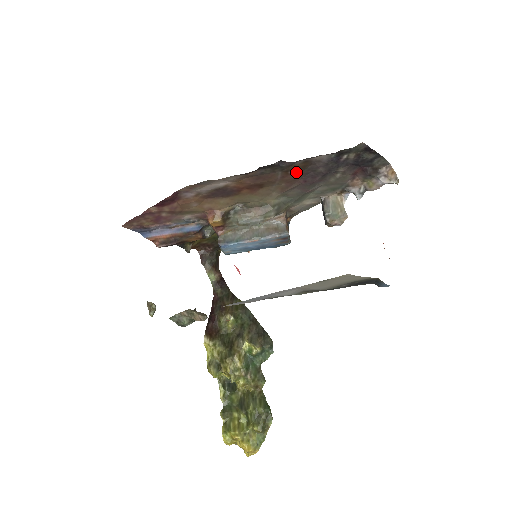
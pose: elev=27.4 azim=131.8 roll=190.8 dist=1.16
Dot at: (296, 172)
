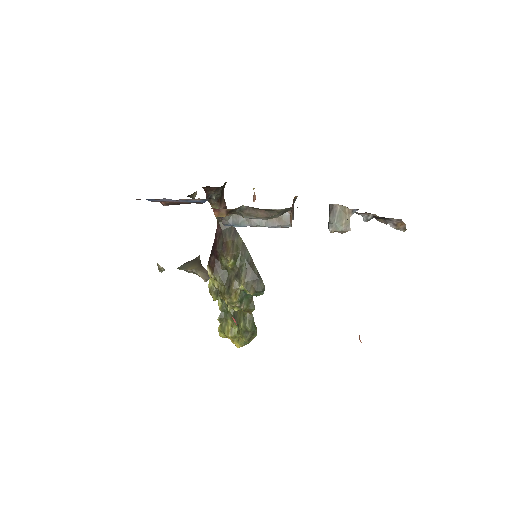
Dot at: occluded
